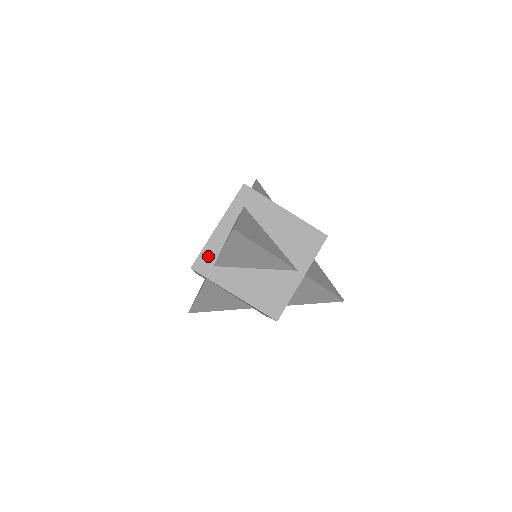
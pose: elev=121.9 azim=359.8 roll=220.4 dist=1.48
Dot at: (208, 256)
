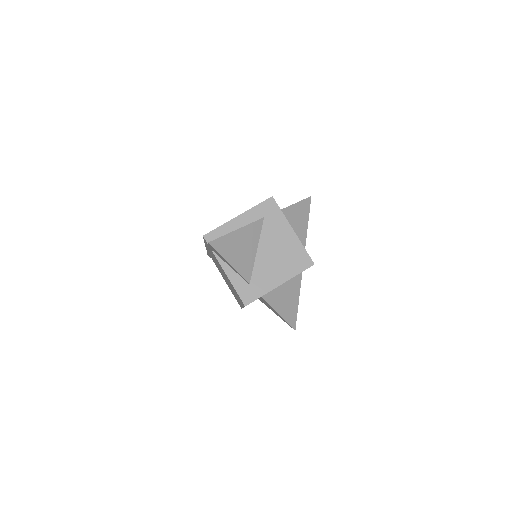
Dot at: occluded
